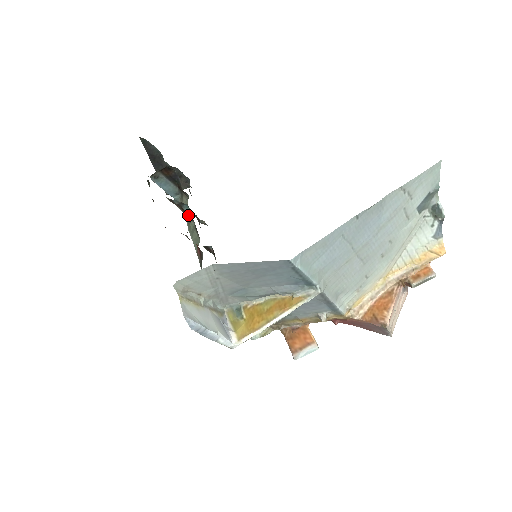
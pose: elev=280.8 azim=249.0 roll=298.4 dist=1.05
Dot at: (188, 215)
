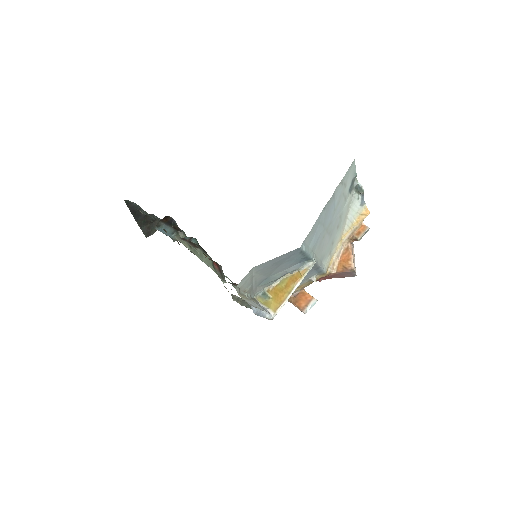
Dot at: (194, 245)
